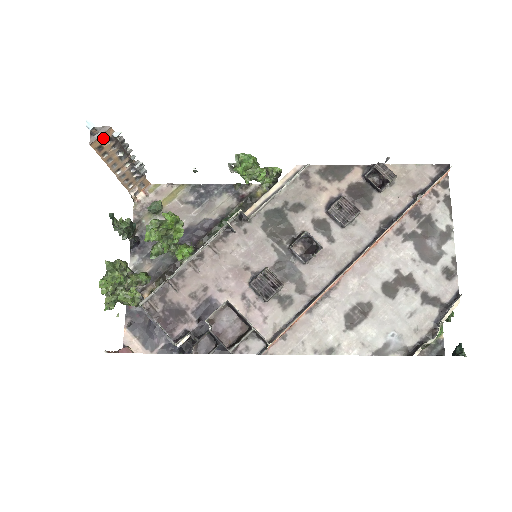
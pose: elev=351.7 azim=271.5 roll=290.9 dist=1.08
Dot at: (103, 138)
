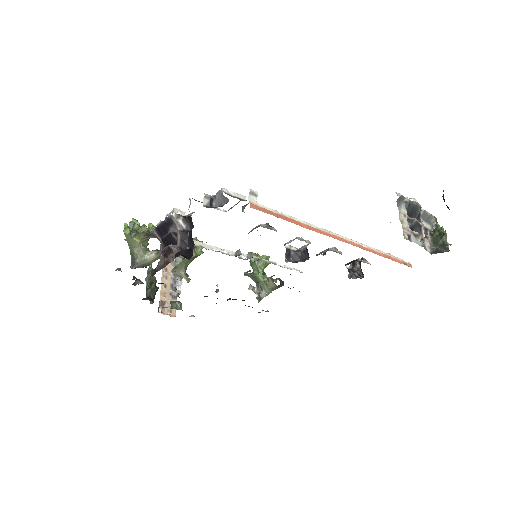
Dot at: occluded
